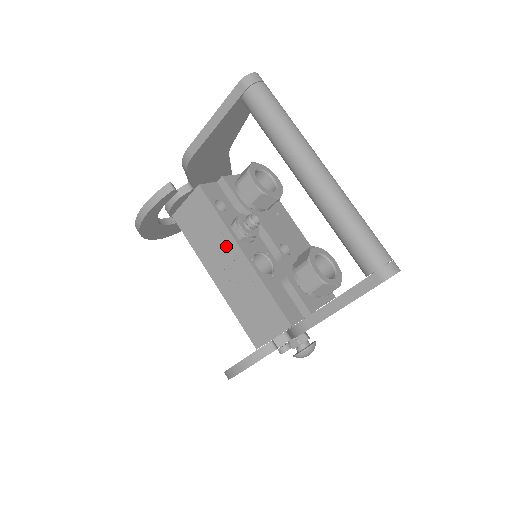
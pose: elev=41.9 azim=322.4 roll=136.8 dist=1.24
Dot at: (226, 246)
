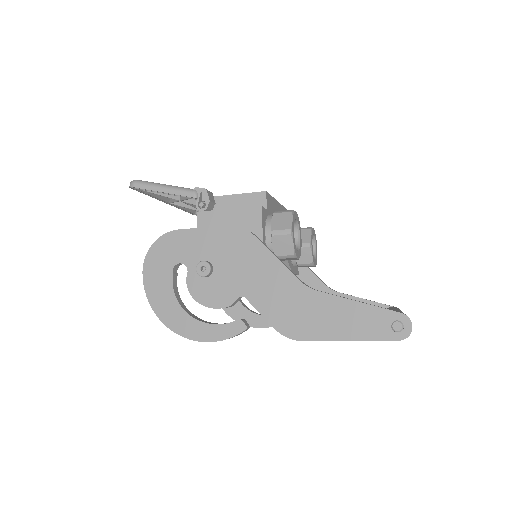
Dot at: occluded
